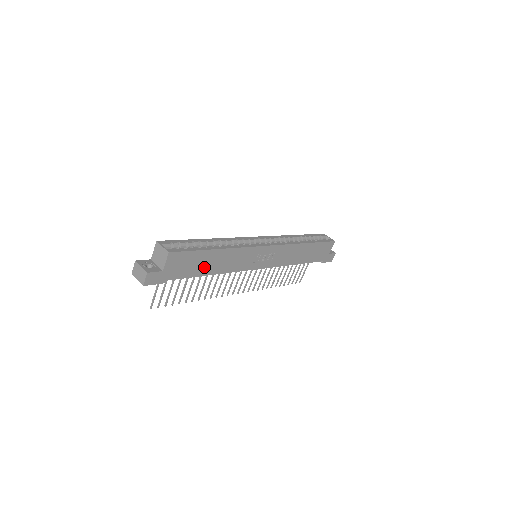
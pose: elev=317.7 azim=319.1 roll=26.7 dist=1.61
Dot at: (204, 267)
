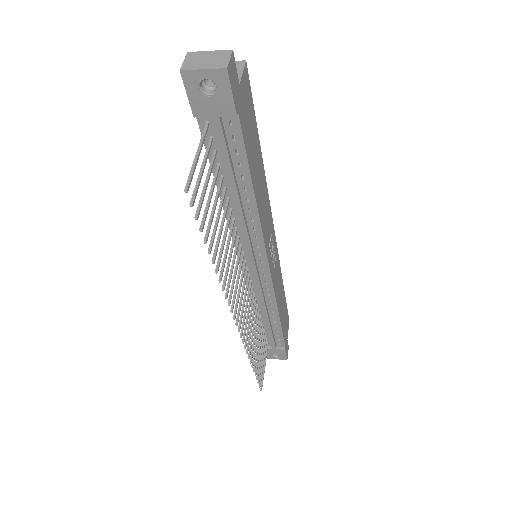
Dot at: (253, 165)
